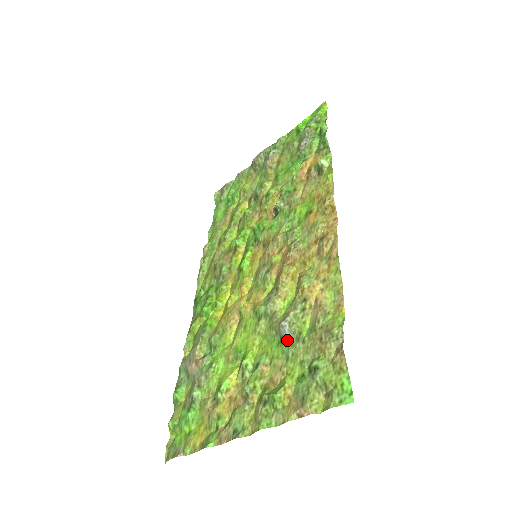
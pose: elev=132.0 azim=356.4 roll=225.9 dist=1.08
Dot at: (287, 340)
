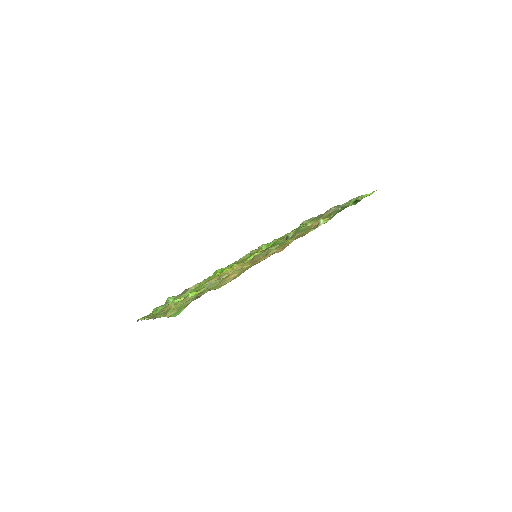
Dot at: occluded
